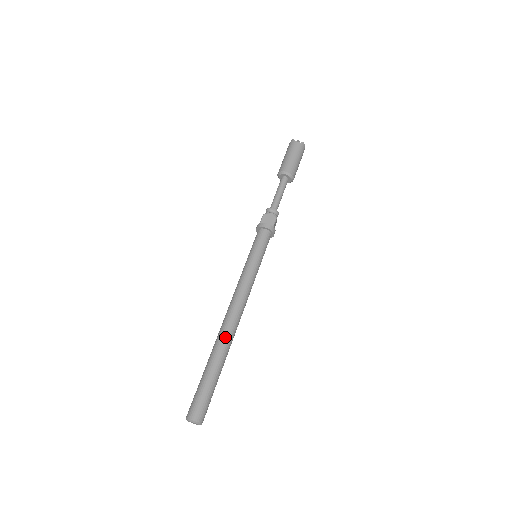
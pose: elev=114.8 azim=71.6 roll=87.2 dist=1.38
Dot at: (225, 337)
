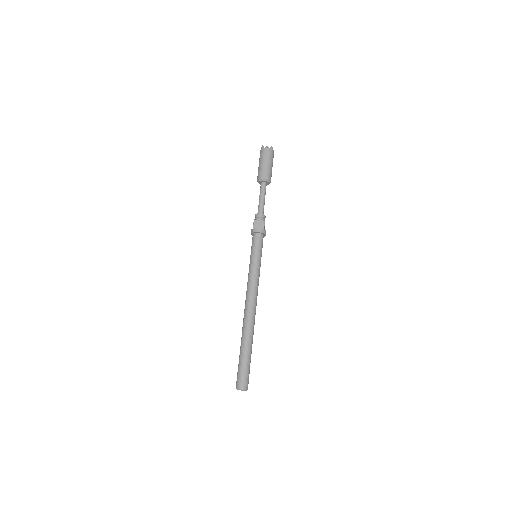
Dot at: (248, 326)
